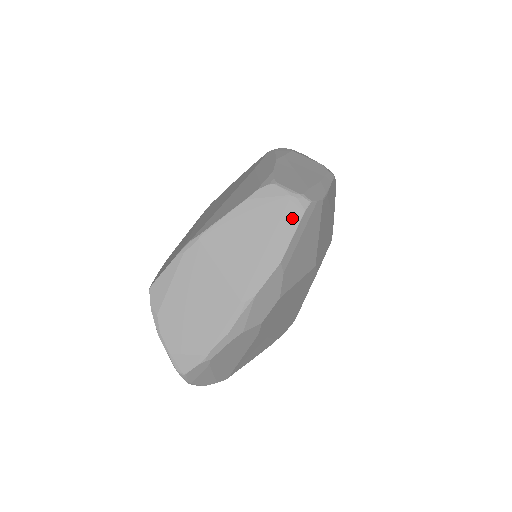
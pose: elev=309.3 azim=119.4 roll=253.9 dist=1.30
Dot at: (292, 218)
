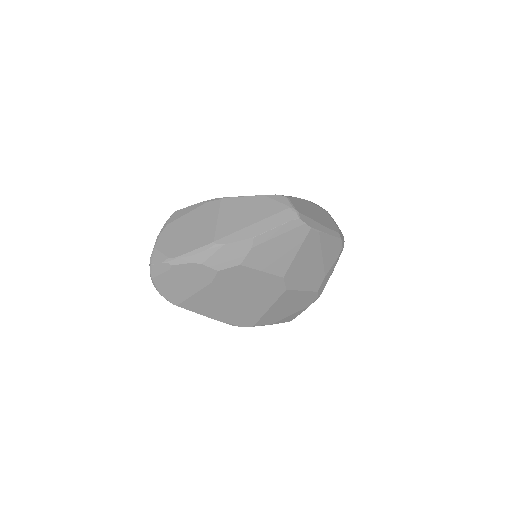
Dot at: (280, 219)
